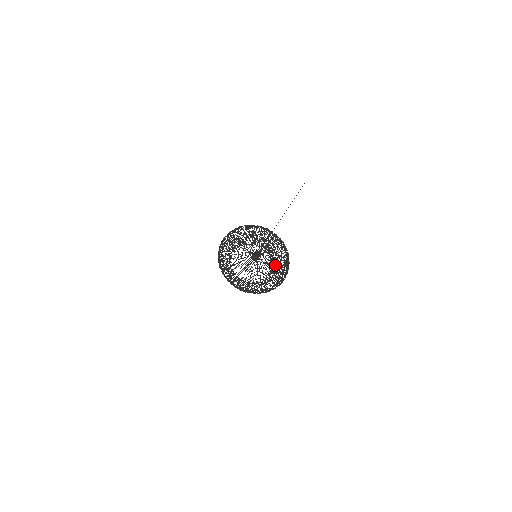
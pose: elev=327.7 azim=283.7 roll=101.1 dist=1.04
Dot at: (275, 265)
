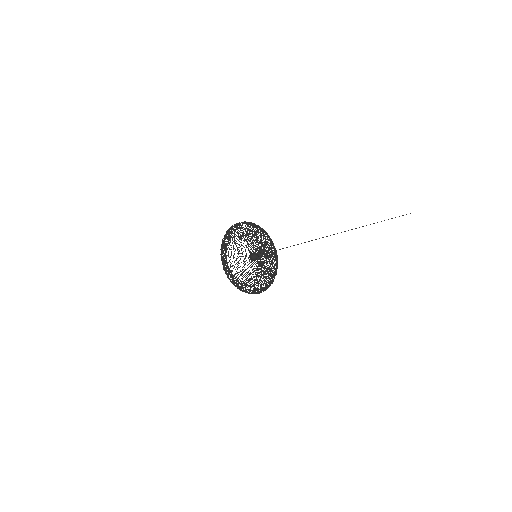
Dot at: occluded
